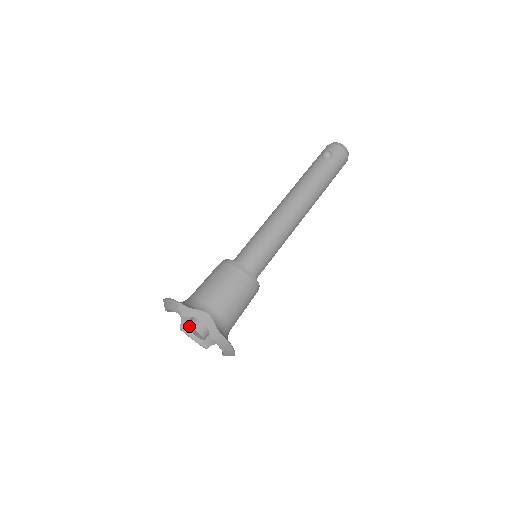
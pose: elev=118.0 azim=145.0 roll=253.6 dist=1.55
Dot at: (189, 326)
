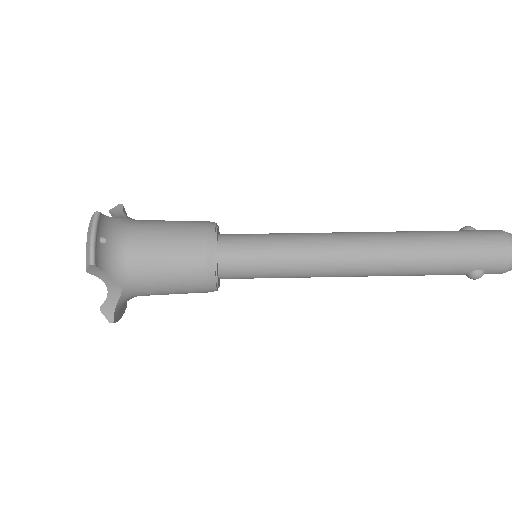
Dot at: occluded
